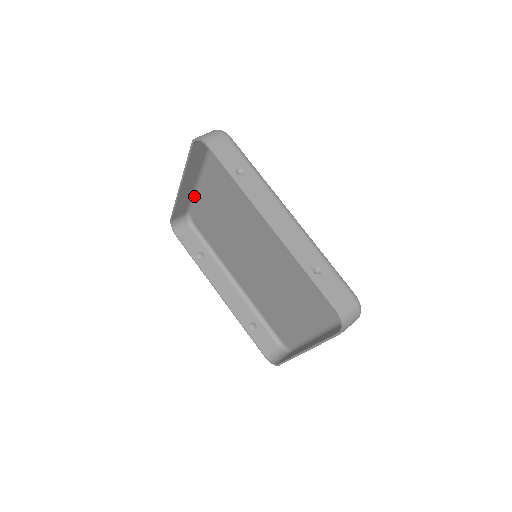
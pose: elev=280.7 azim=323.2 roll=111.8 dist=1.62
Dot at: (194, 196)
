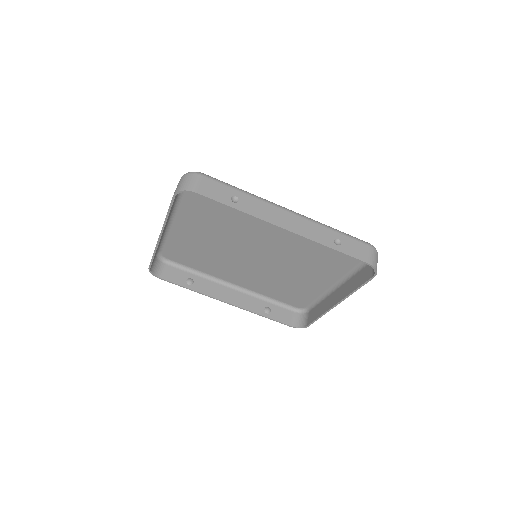
Dot at: (163, 236)
